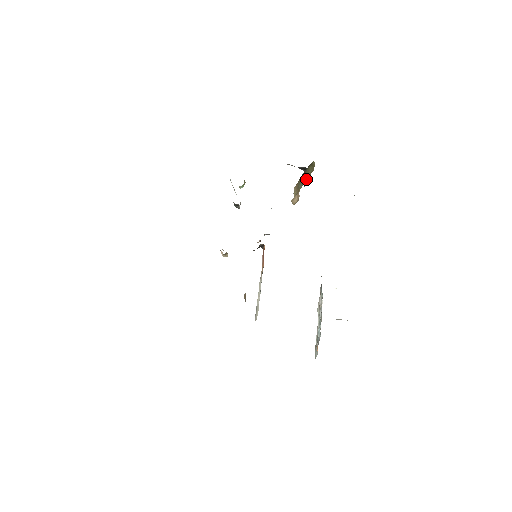
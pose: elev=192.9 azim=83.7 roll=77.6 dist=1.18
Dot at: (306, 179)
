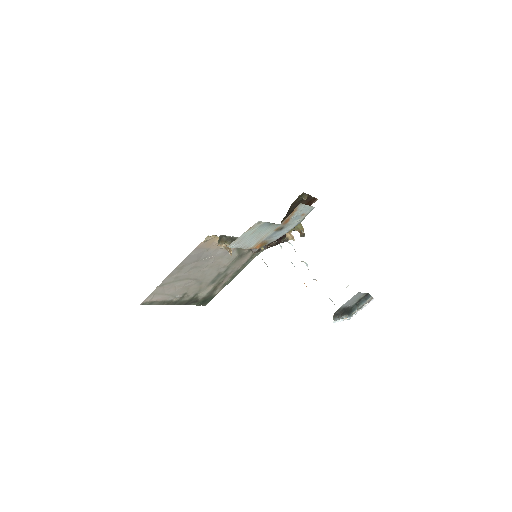
Dot at: (297, 230)
